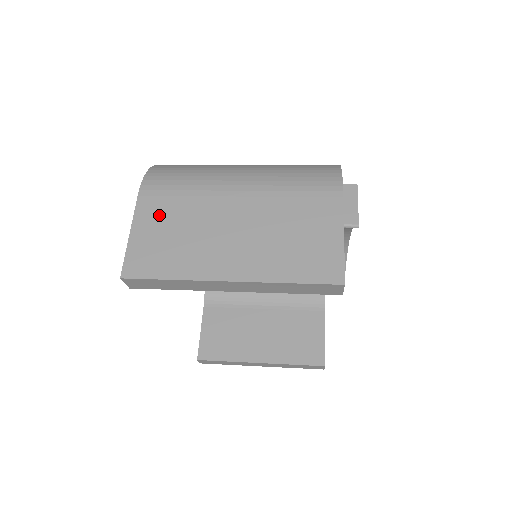
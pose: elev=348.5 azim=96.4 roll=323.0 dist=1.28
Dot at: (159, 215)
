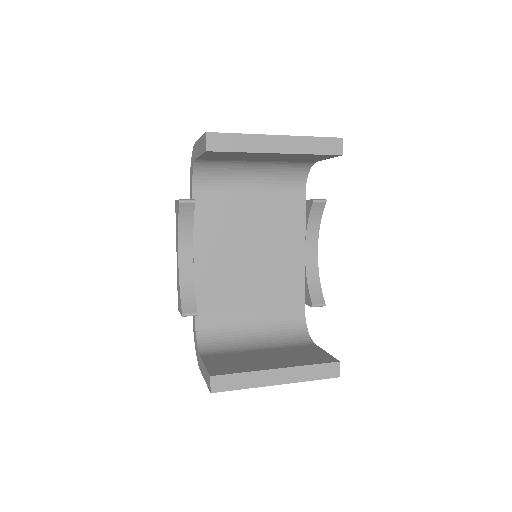
Dot at: occluded
